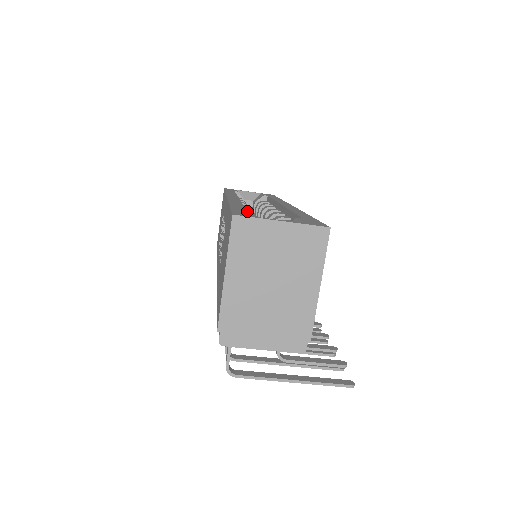
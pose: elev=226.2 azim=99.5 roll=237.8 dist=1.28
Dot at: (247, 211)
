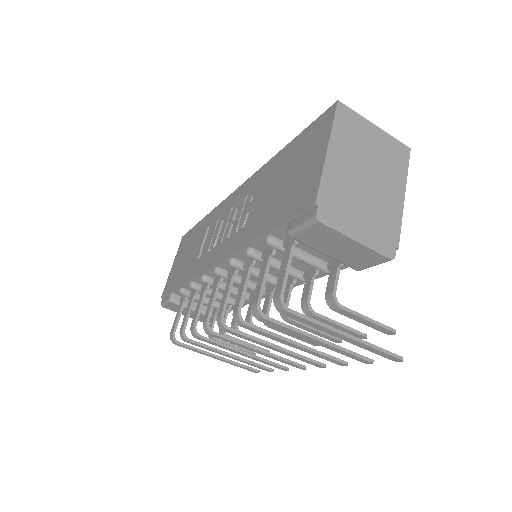
Dot at: occluded
